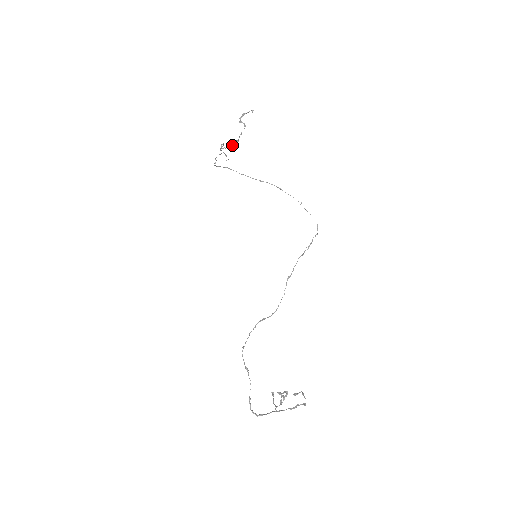
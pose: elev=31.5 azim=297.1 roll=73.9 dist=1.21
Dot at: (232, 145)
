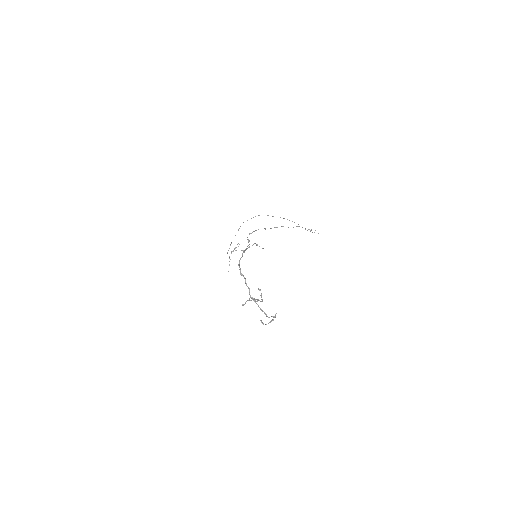
Dot at: occluded
